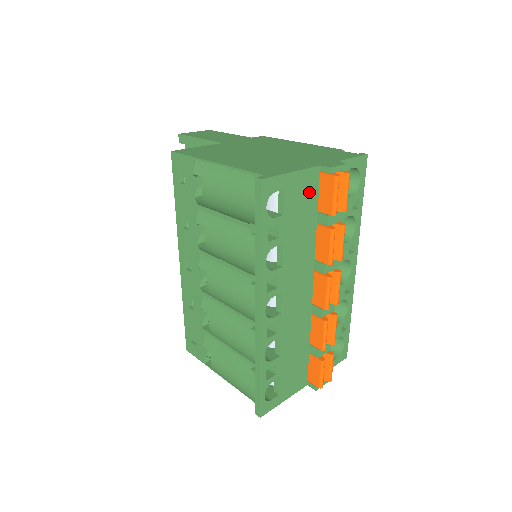
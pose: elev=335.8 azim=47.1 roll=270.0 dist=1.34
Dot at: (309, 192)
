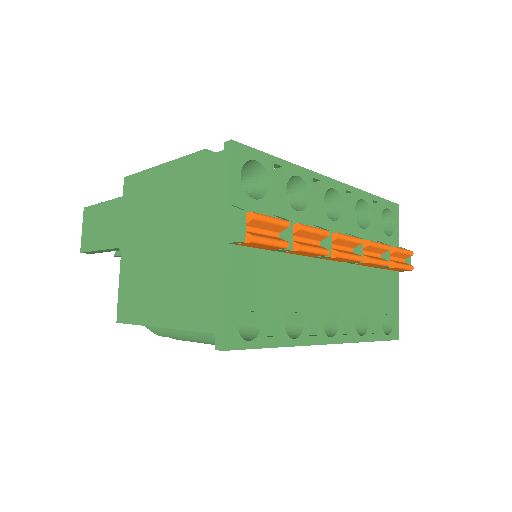
Dot at: (249, 265)
